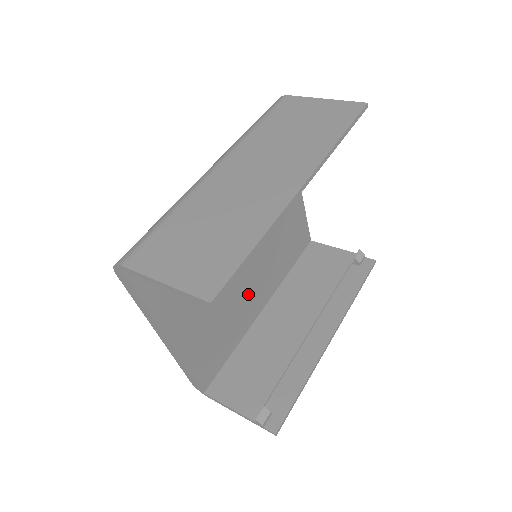
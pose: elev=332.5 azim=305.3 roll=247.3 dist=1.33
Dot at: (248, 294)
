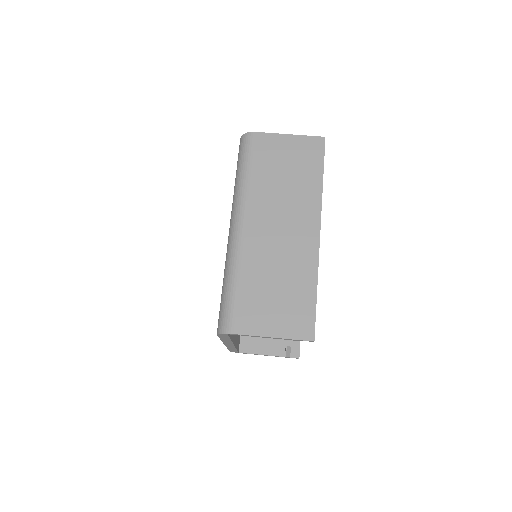
Dot at: occluded
